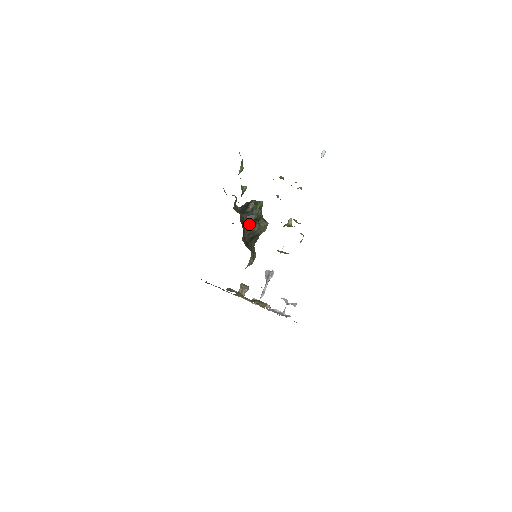
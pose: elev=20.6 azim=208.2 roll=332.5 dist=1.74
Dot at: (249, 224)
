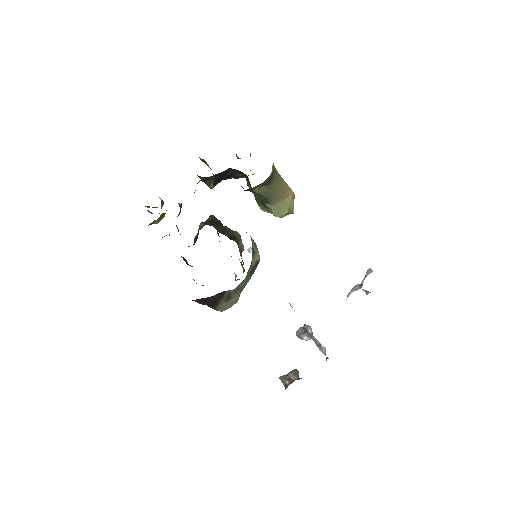
Dot at: occluded
